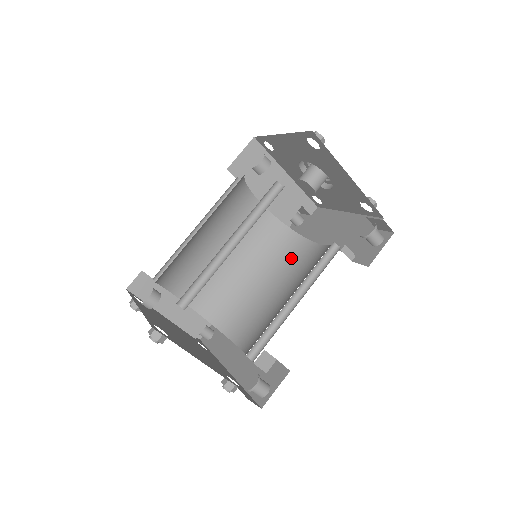
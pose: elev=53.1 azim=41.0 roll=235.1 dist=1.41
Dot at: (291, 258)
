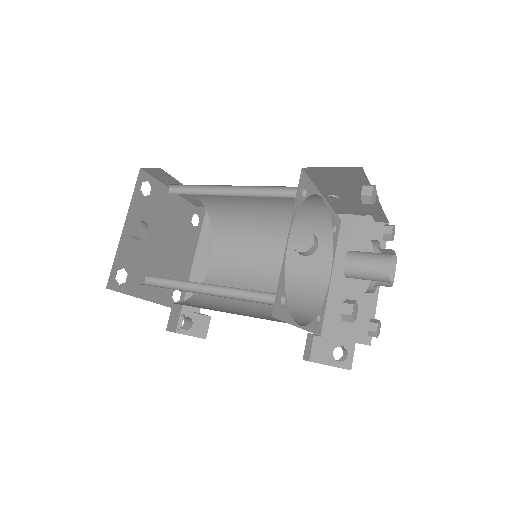
Dot at: (305, 251)
